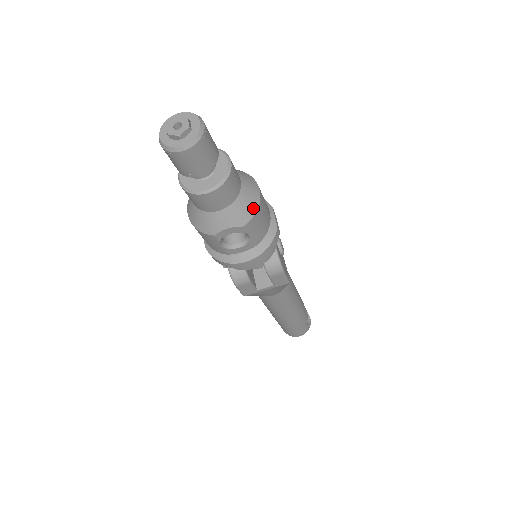
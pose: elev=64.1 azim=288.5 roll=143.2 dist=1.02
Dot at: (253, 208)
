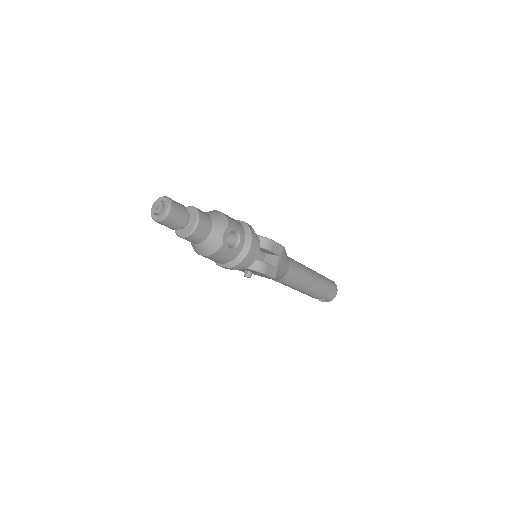
Dot at: (223, 216)
